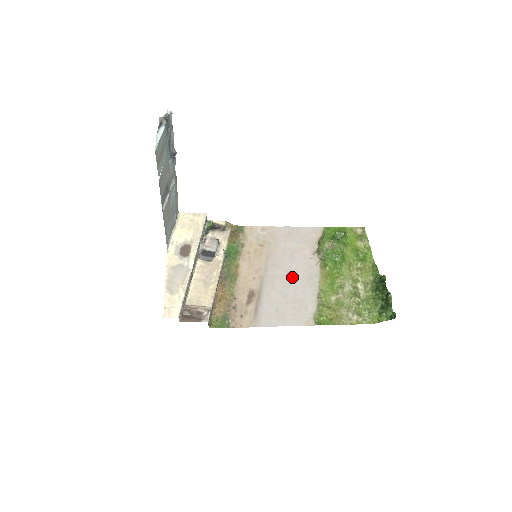
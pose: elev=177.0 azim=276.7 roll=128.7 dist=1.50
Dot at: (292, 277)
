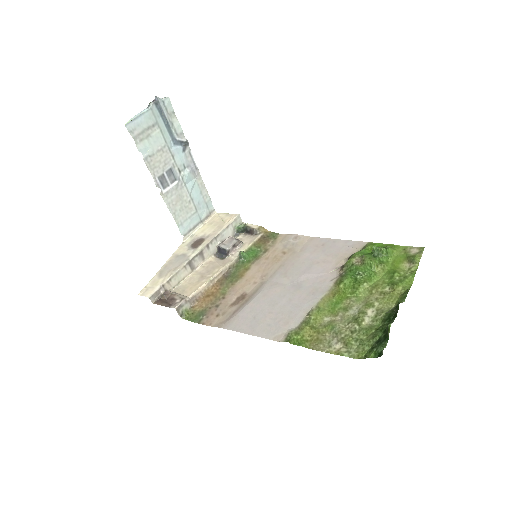
Dot at: (294, 288)
